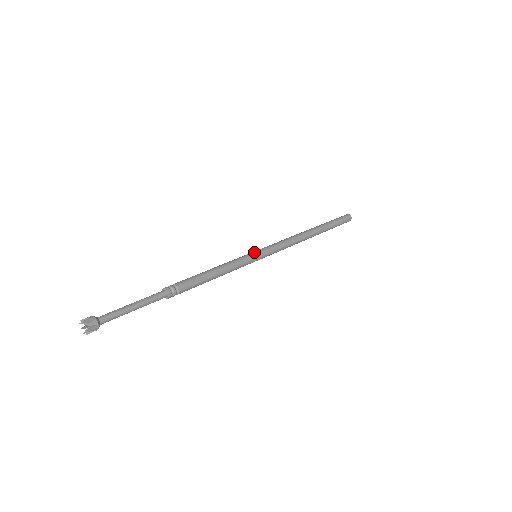
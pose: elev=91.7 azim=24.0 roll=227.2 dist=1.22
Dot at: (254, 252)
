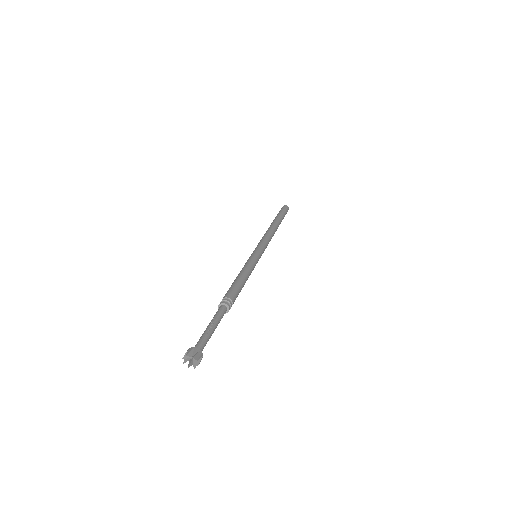
Dot at: (256, 253)
